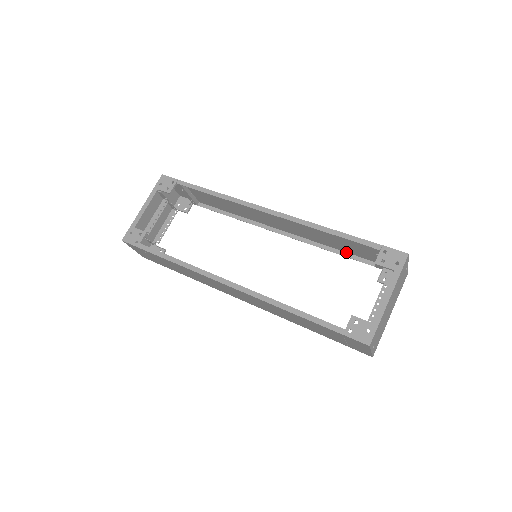
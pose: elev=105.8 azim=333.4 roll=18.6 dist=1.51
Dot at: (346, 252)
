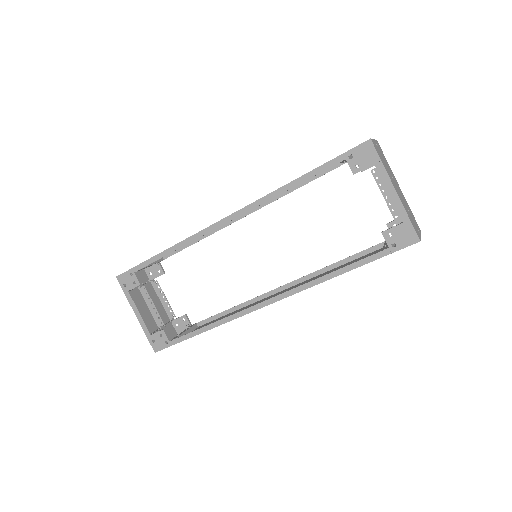
Dot at: occluded
